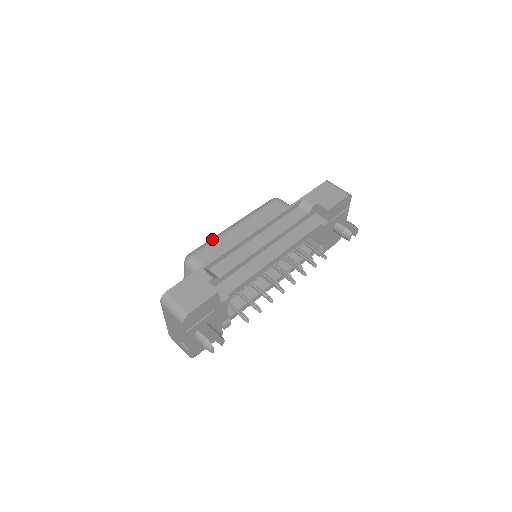
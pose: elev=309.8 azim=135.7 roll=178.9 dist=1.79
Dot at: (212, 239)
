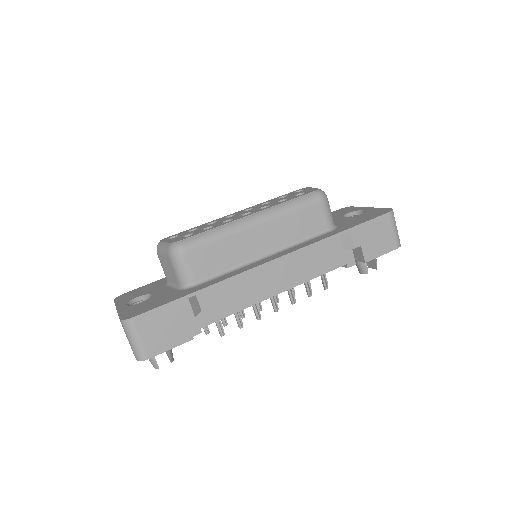
Dot at: (218, 233)
